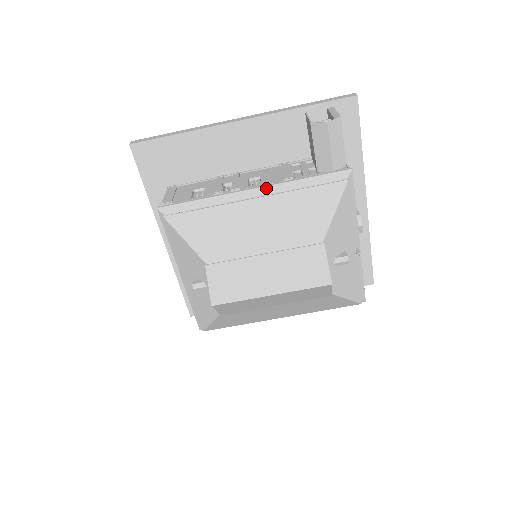
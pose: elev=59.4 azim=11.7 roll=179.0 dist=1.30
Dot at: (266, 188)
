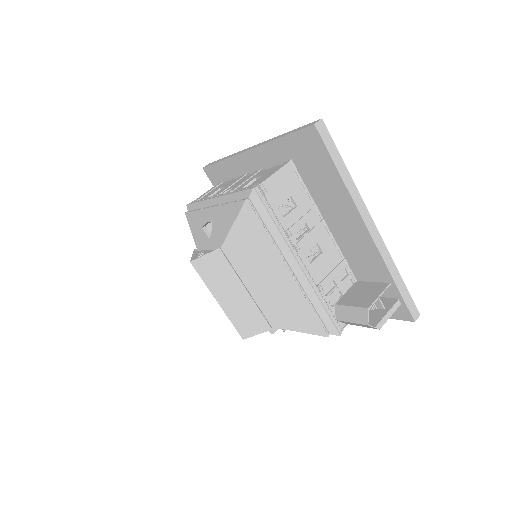
Dot at: (304, 277)
